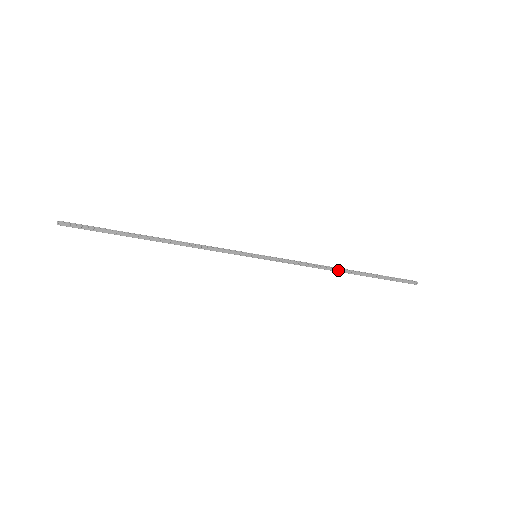
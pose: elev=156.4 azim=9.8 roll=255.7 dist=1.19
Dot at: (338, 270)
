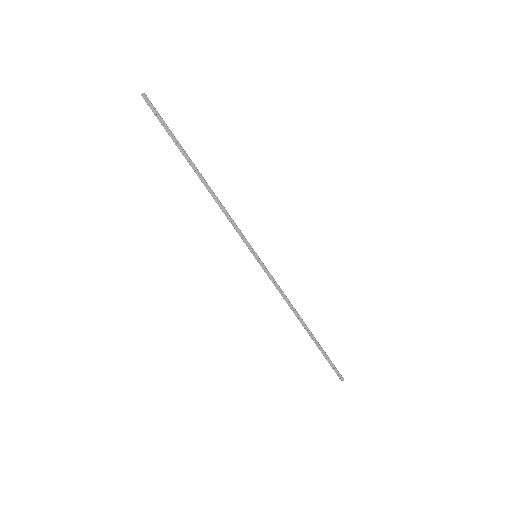
Dot at: (301, 320)
